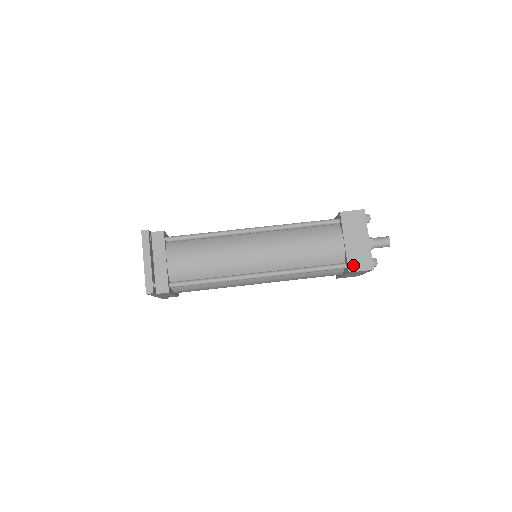
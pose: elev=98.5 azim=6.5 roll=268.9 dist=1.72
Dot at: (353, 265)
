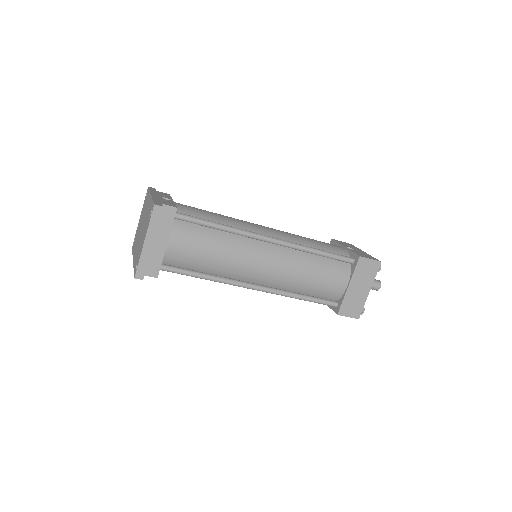
Dot at: (344, 310)
